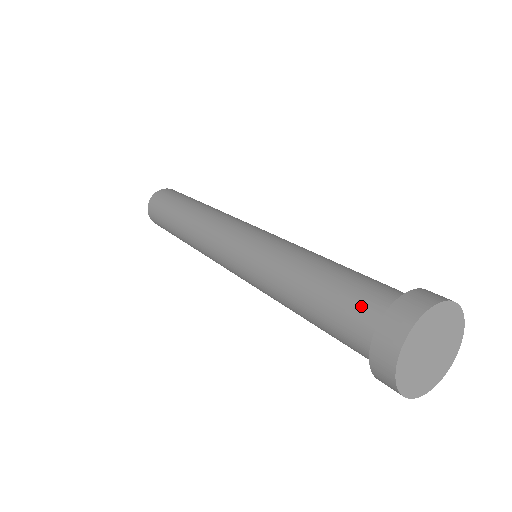
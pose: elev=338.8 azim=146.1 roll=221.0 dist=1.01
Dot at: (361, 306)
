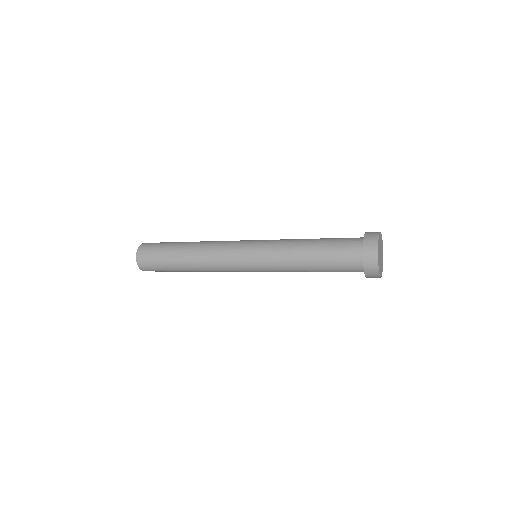
Dot at: (348, 245)
